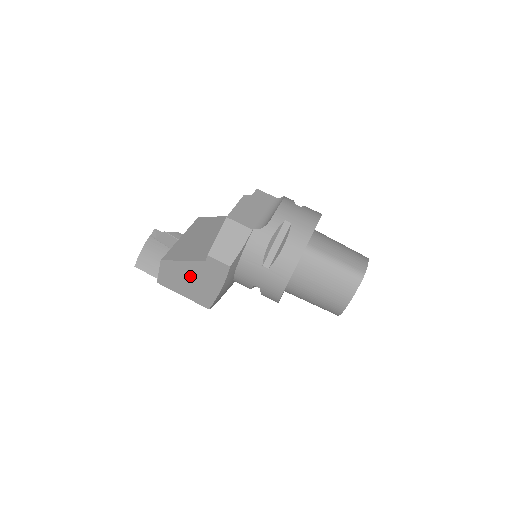
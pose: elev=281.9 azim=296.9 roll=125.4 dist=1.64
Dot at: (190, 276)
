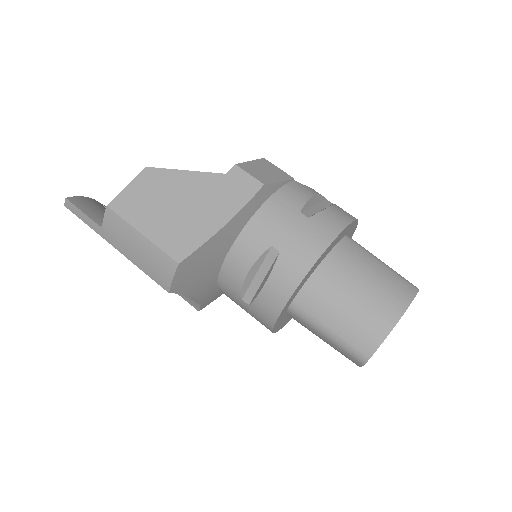
Dot at: (182, 197)
